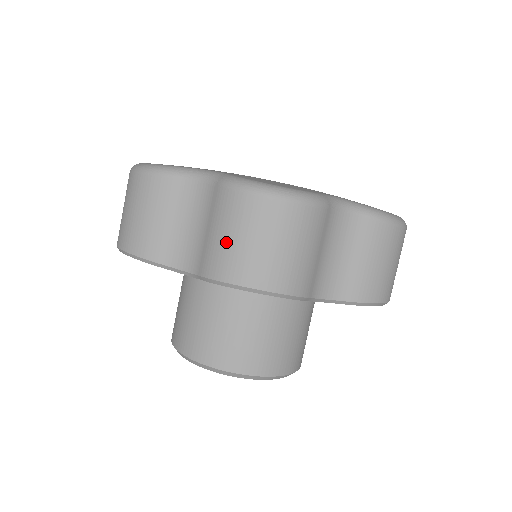
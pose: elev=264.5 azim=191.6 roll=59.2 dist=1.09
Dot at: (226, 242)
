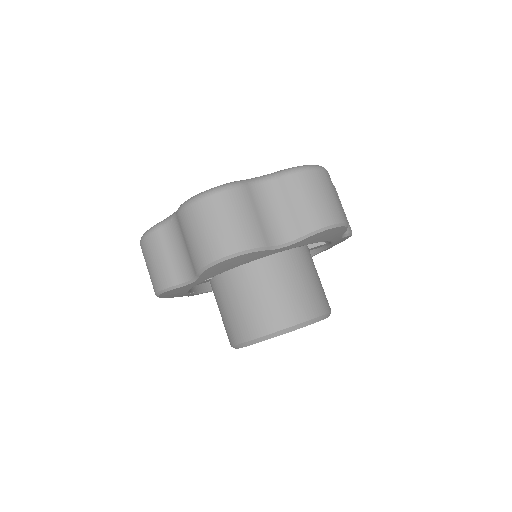
Dot at: (312, 204)
